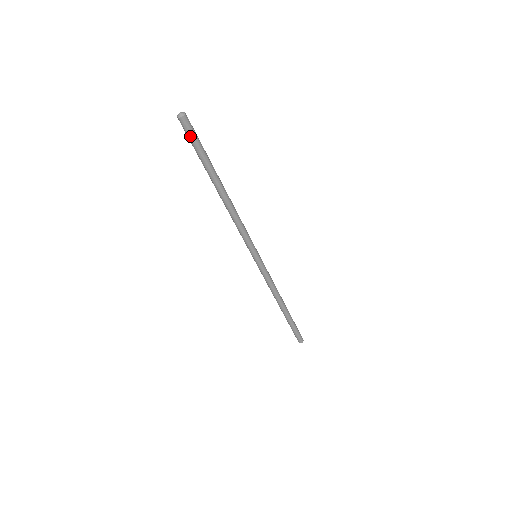
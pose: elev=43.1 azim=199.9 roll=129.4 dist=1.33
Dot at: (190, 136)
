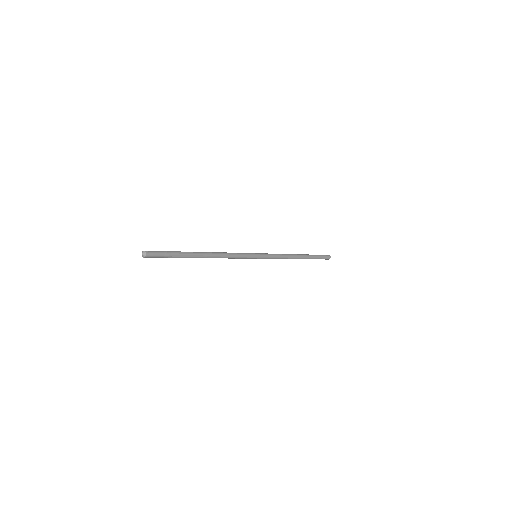
Dot at: (158, 257)
